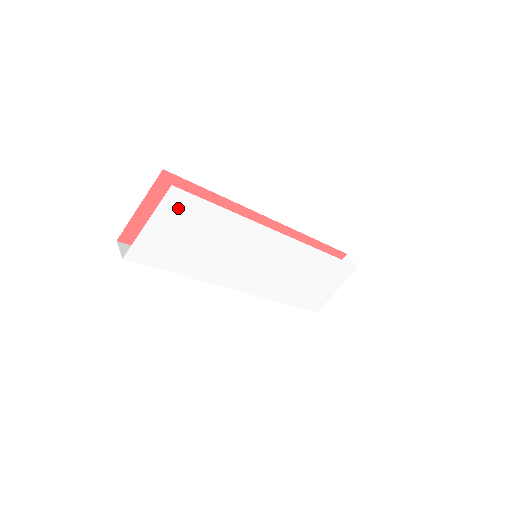
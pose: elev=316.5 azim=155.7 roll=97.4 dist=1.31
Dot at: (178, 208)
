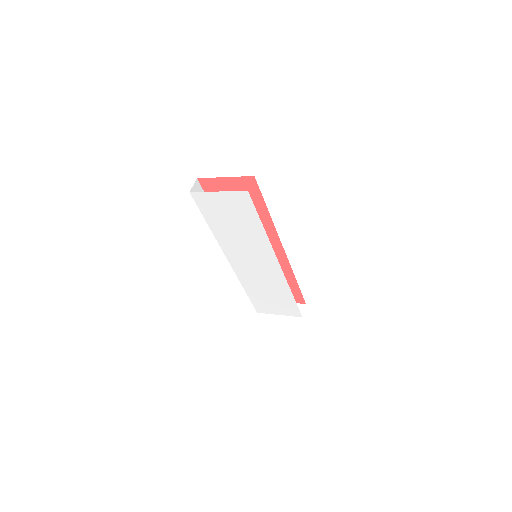
Dot at: (240, 201)
